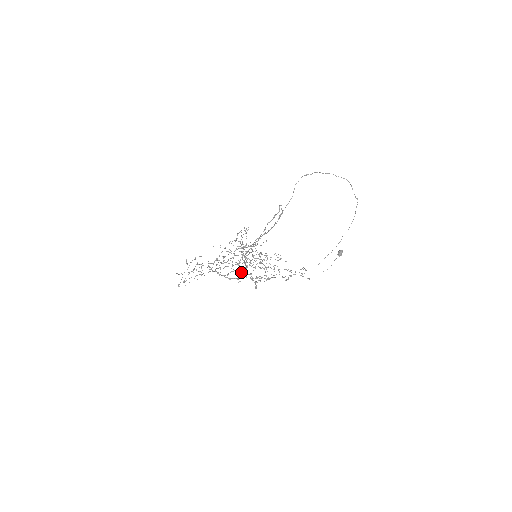
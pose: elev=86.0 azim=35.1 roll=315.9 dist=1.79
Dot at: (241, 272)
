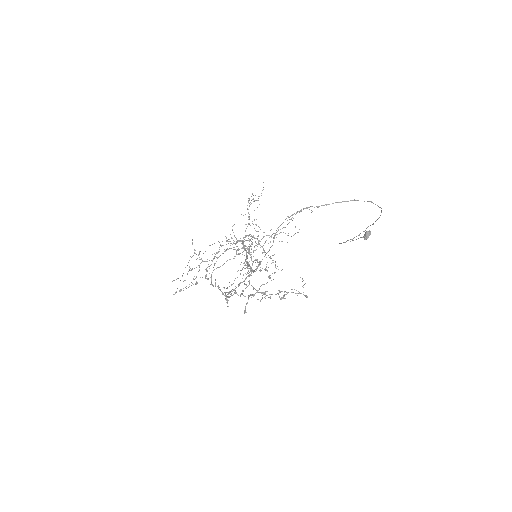
Dot at: (250, 252)
